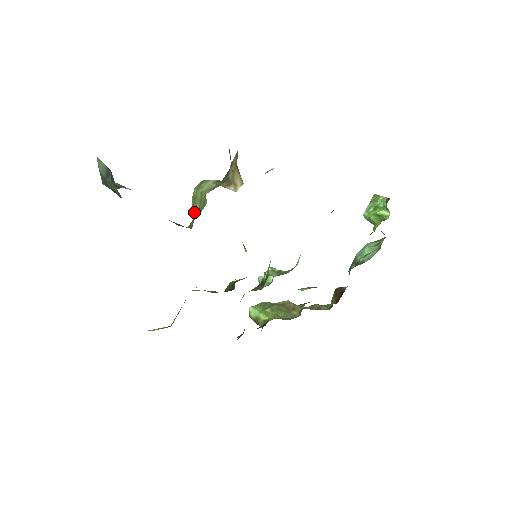
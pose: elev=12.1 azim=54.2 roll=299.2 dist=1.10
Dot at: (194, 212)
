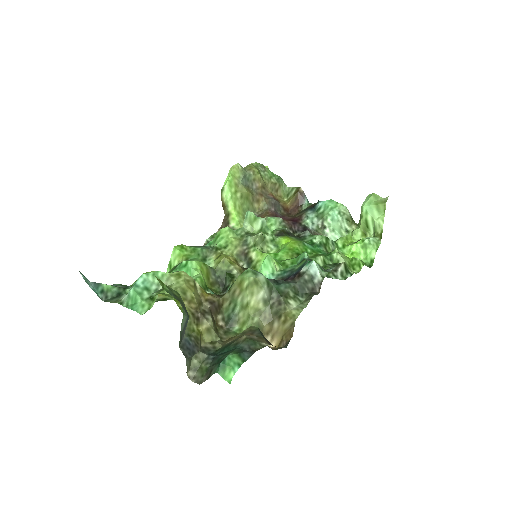
Dot at: (233, 295)
